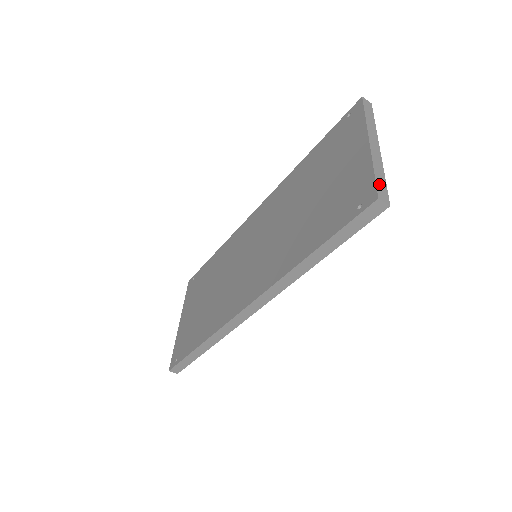
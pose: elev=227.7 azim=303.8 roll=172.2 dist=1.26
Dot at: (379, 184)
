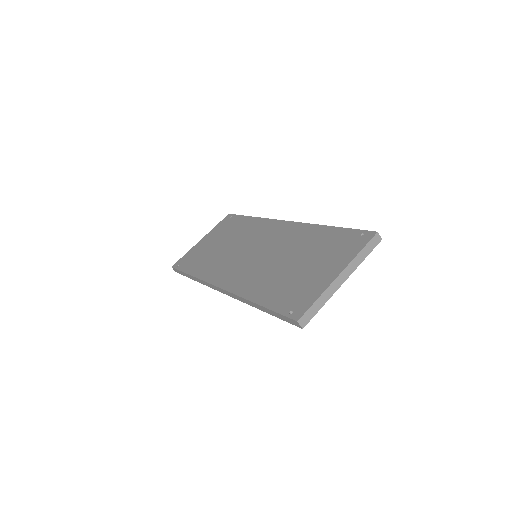
Dot at: (310, 311)
